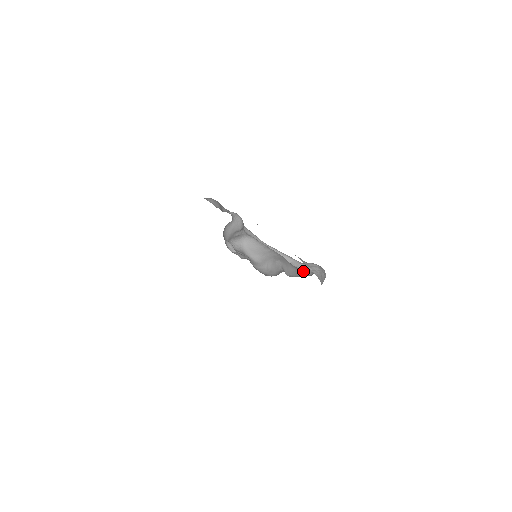
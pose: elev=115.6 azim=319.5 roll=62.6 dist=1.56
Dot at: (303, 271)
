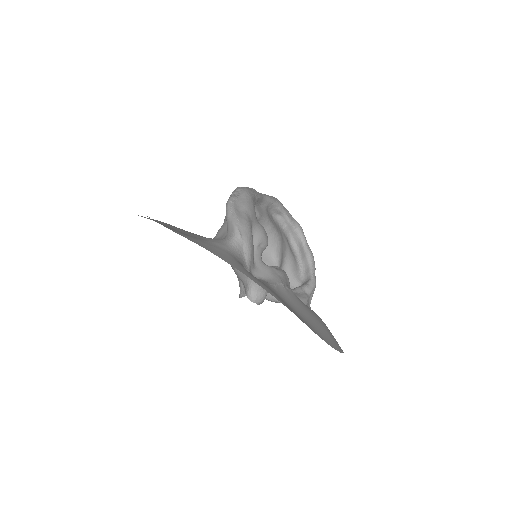
Dot at: (289, 234)
